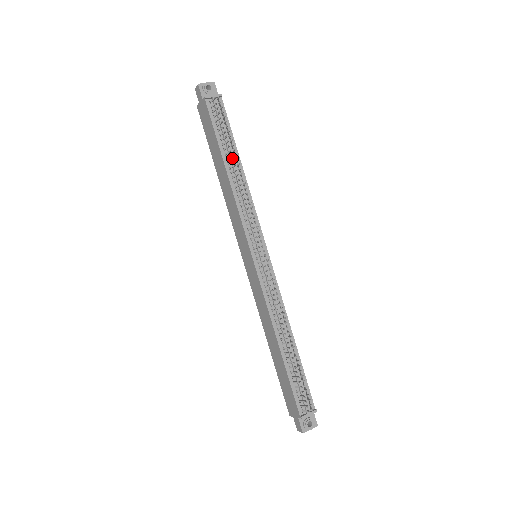
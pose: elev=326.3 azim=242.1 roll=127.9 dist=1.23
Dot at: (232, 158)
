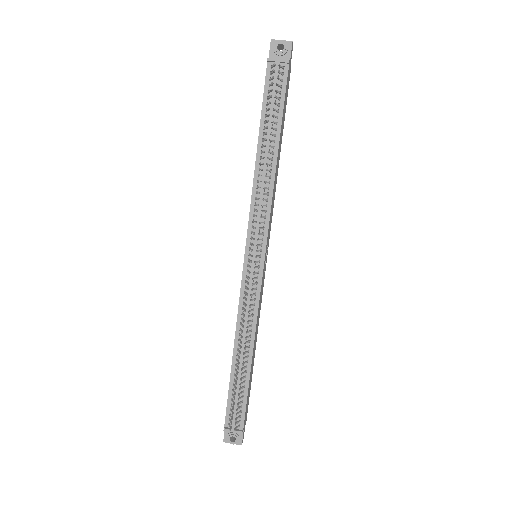
Dot at: (268, 141)
